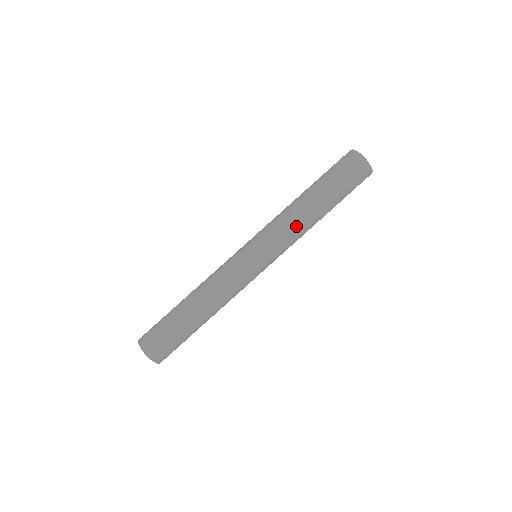
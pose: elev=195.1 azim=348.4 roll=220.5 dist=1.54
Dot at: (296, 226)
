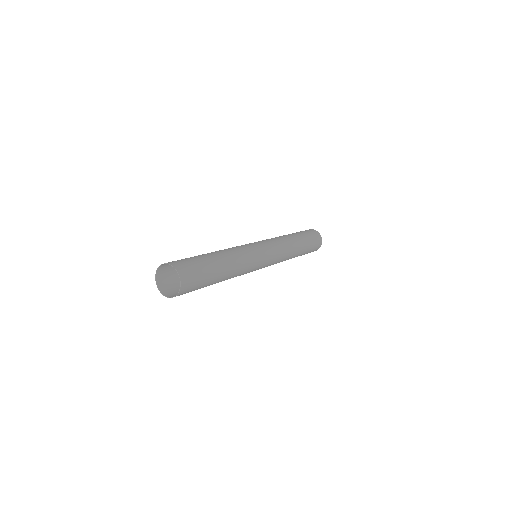
Dot at: (287, 245)
